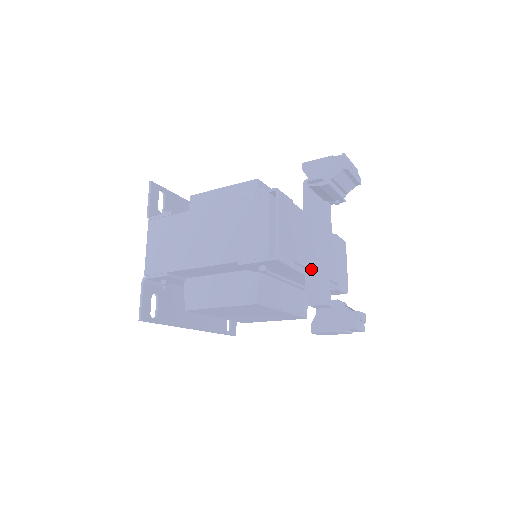
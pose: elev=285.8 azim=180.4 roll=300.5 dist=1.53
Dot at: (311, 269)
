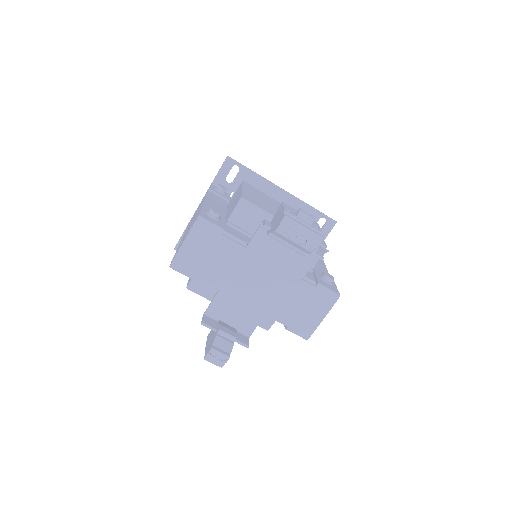
Dot at: (227, 293)
